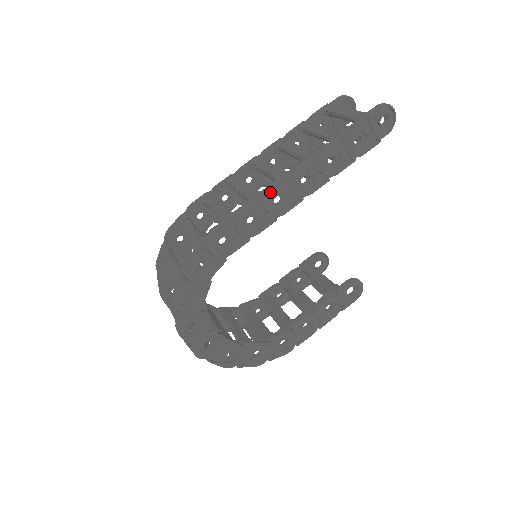
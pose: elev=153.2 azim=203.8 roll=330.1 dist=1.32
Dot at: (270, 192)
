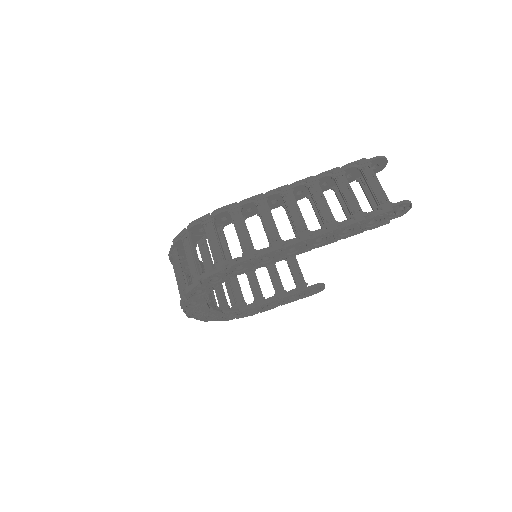
Dot at: (289, 246)
